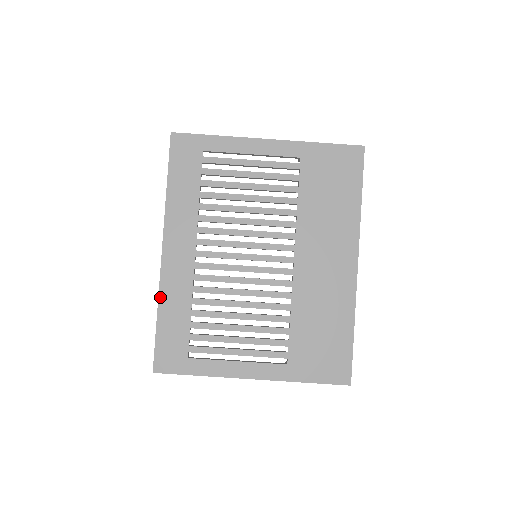
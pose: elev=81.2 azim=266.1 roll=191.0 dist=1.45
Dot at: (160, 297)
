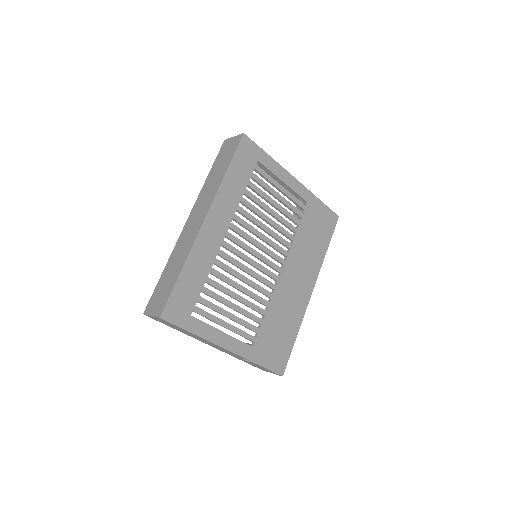
Dot at: (190, 255)
